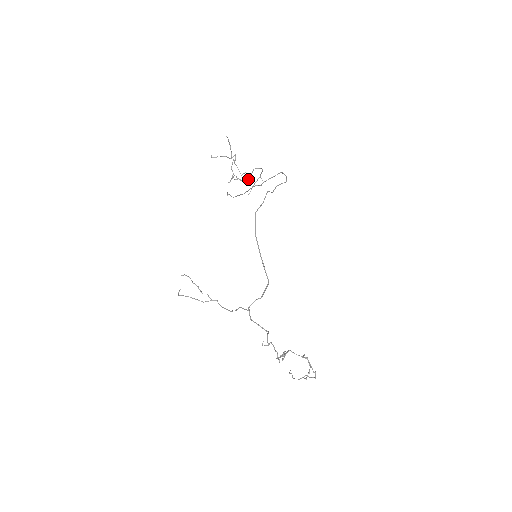
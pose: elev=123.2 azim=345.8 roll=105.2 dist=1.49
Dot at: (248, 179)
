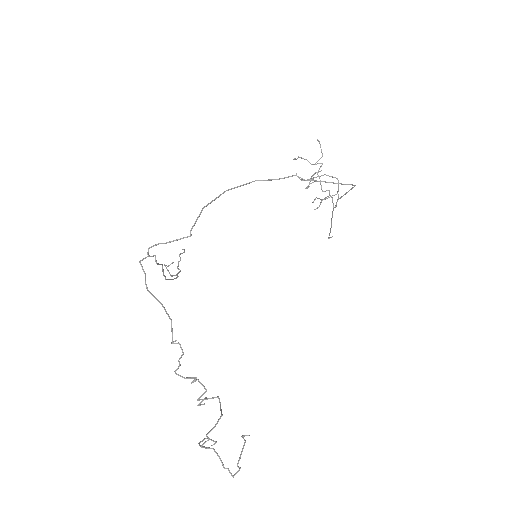
Dot at: (311, 183)
